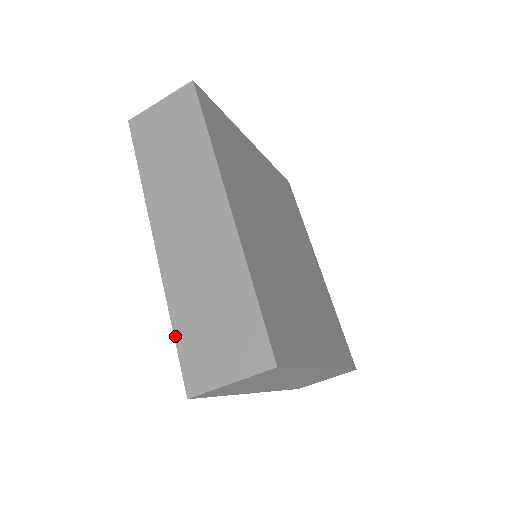
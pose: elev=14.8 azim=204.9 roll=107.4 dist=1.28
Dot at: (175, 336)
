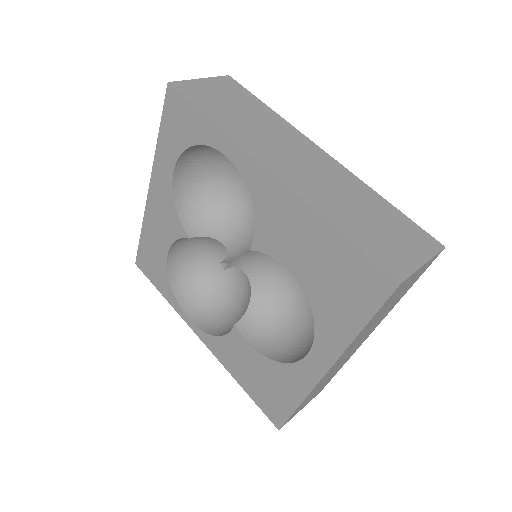
Dot at: (349, 237)
